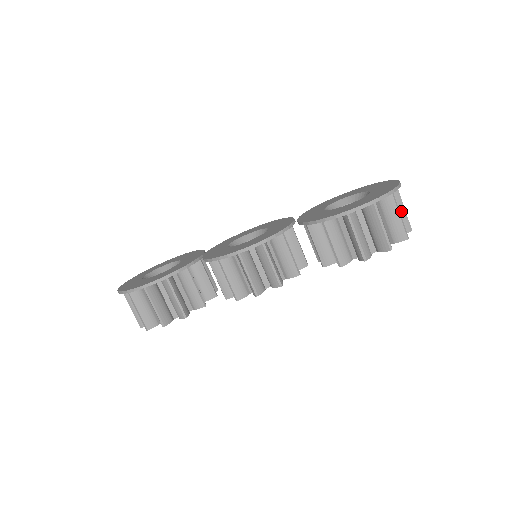
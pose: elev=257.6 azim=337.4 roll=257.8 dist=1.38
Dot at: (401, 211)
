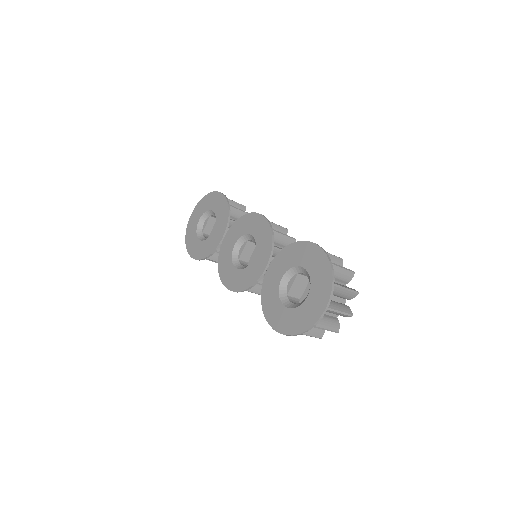
Dot at: (335, 313)
